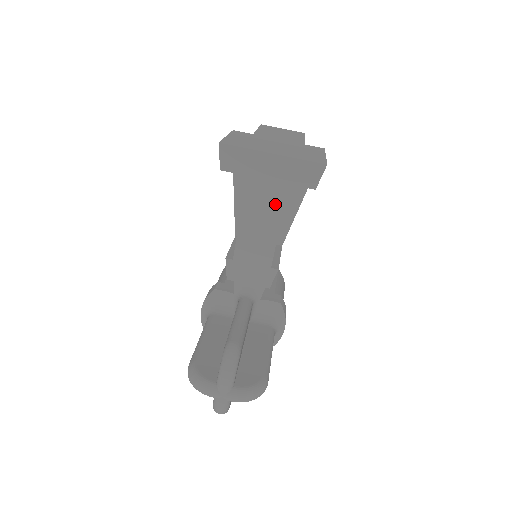
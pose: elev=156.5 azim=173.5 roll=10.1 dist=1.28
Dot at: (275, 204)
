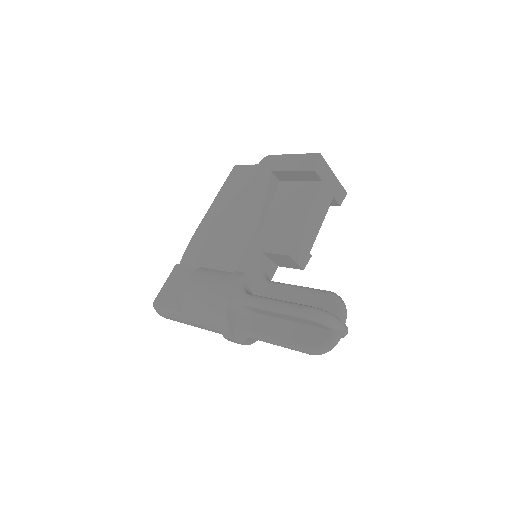
Dot at: (325, 207)
